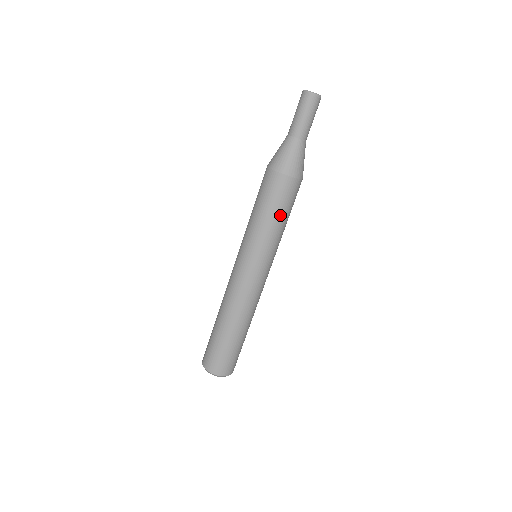
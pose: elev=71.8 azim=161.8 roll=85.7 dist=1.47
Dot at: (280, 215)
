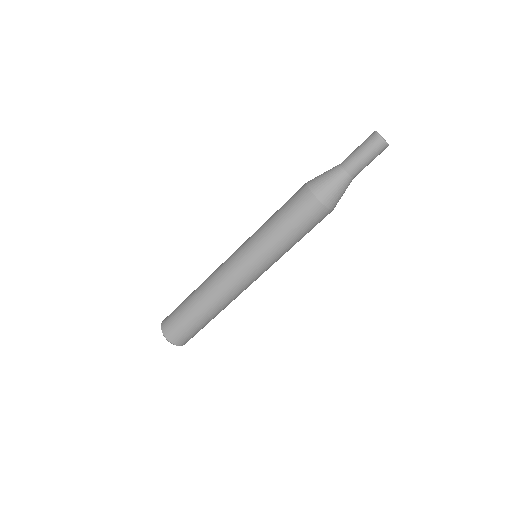
Dot at: (296, 233)
